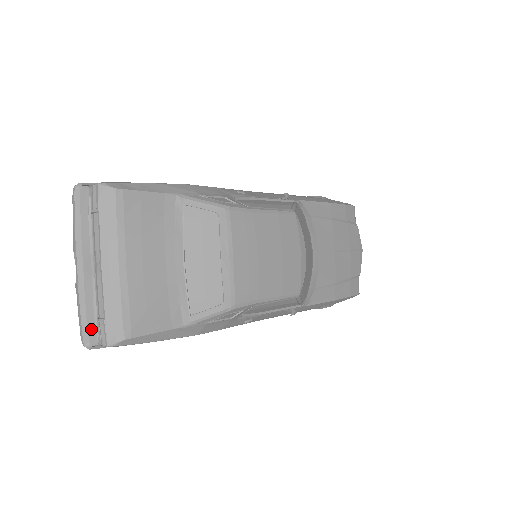
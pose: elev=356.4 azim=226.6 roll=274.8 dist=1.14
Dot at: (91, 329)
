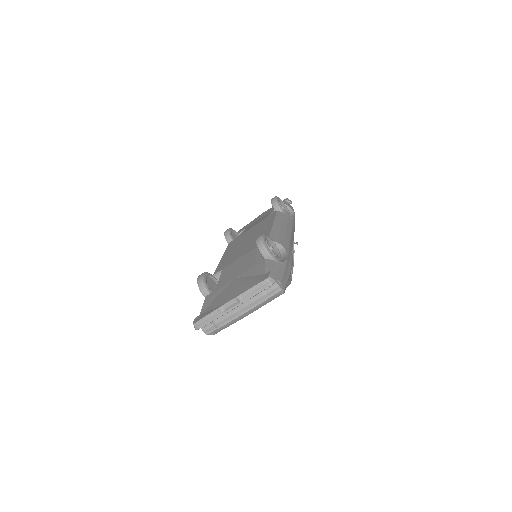
Dot at: (205, 324)
